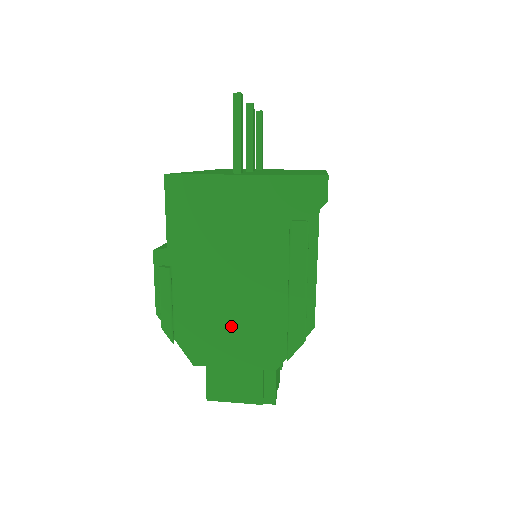
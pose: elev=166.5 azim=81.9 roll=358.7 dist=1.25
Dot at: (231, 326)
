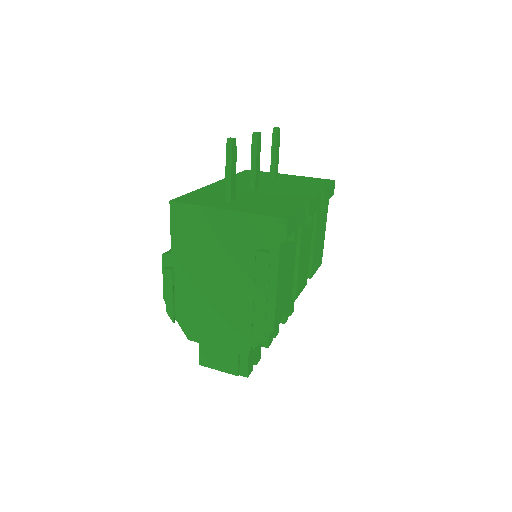
Dot at: (214, 318)
